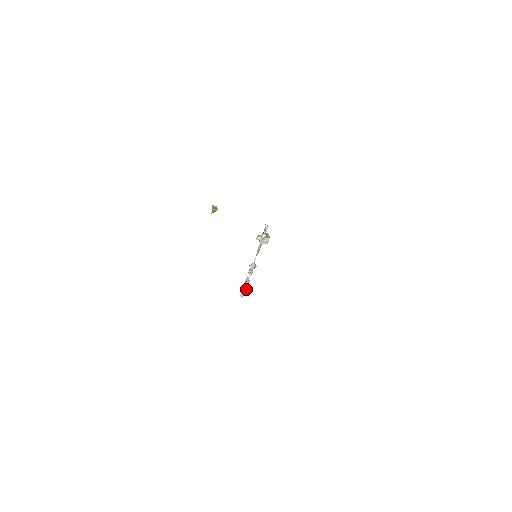
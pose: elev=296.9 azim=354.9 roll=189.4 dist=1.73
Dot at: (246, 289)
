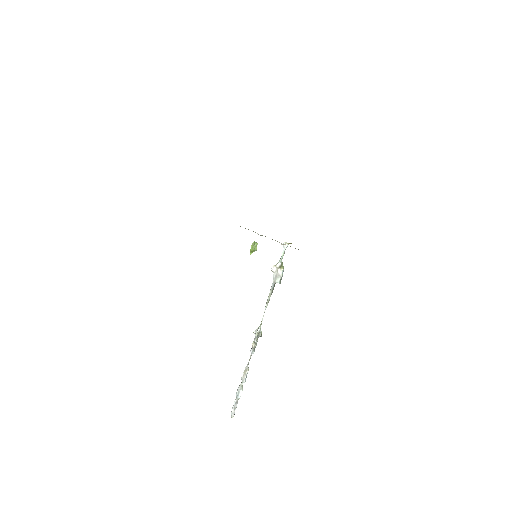
Dot at: (240, 393)
